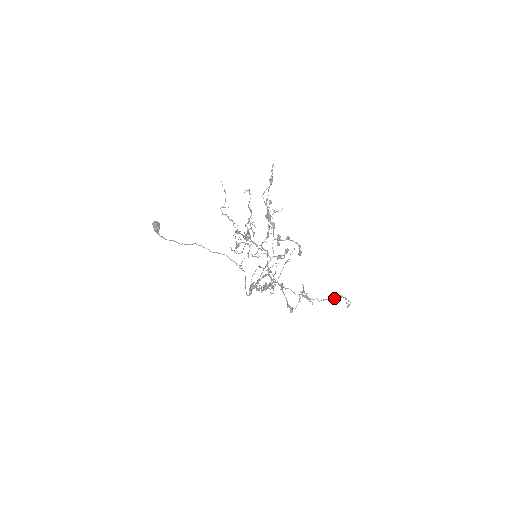
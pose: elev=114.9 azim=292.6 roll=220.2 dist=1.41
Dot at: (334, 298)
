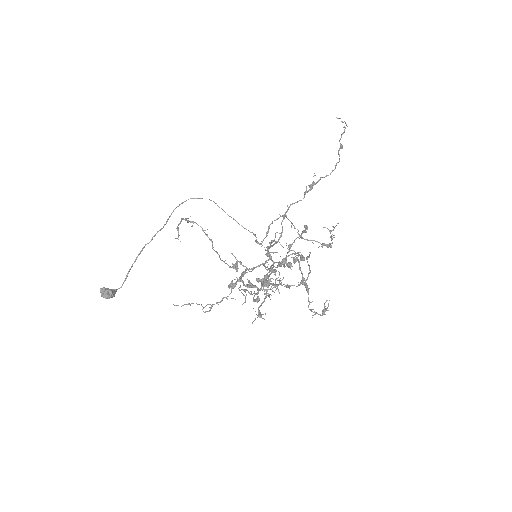
Dot at: (339, 161)
